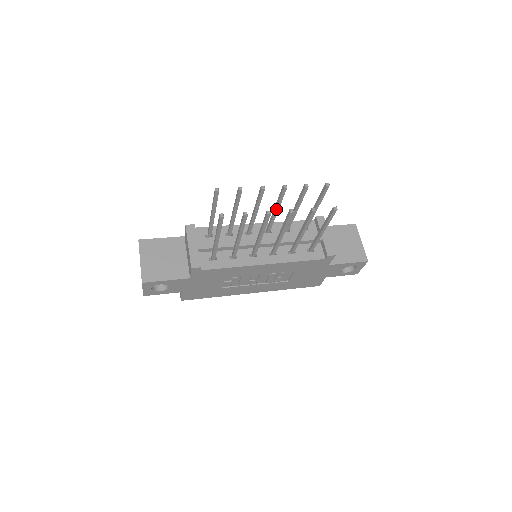
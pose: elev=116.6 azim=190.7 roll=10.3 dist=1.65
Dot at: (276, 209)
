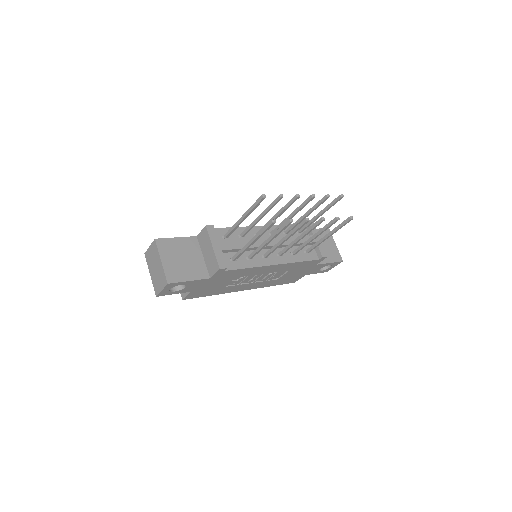
Dot at: (293, 215)
